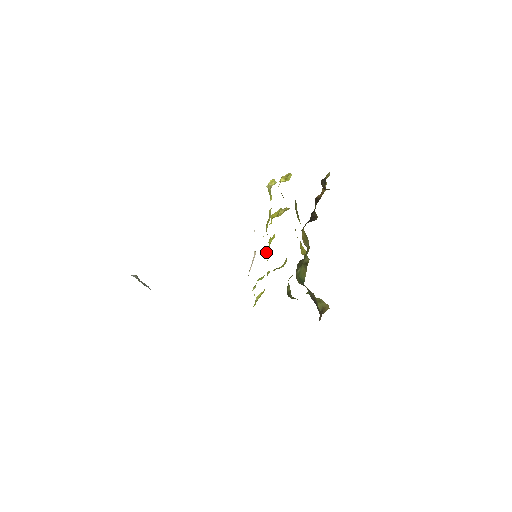
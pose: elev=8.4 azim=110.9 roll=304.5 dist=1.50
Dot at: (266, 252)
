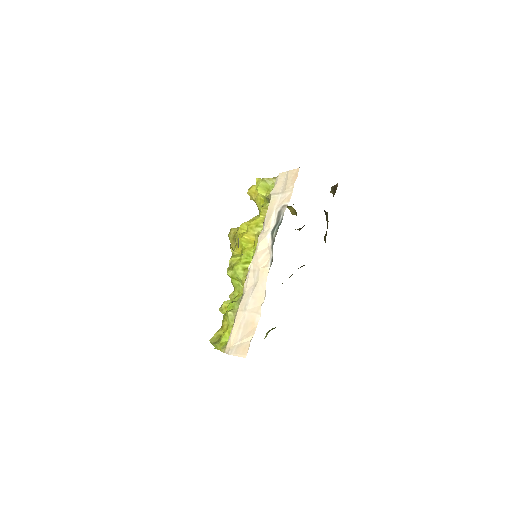
Dot at: (241, 266)
